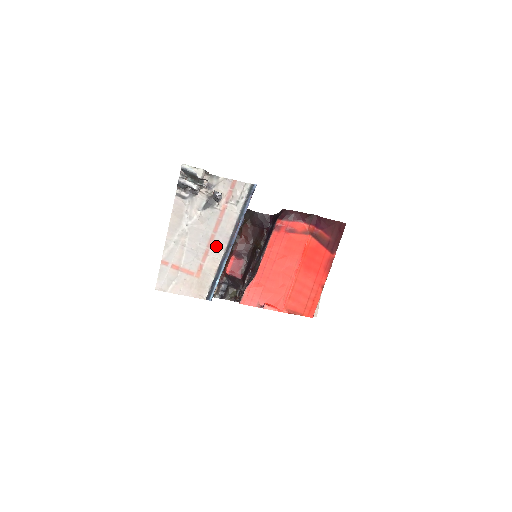
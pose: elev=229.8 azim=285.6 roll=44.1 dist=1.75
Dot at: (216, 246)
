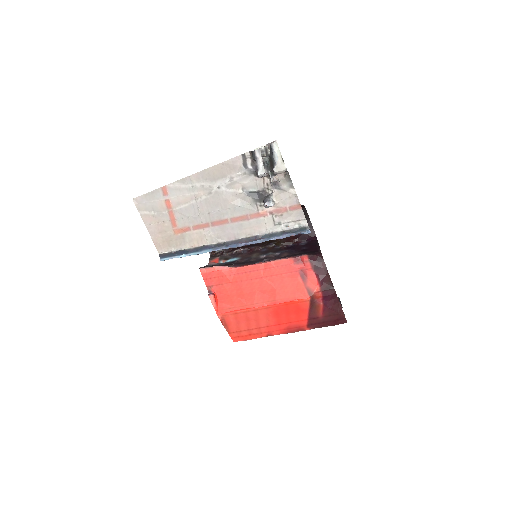
Dot at: (218, 231)
